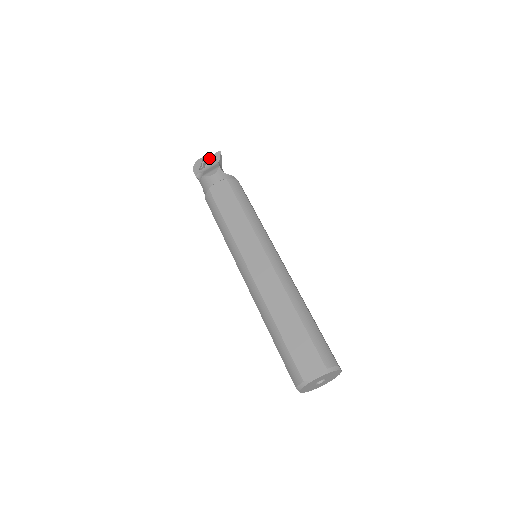
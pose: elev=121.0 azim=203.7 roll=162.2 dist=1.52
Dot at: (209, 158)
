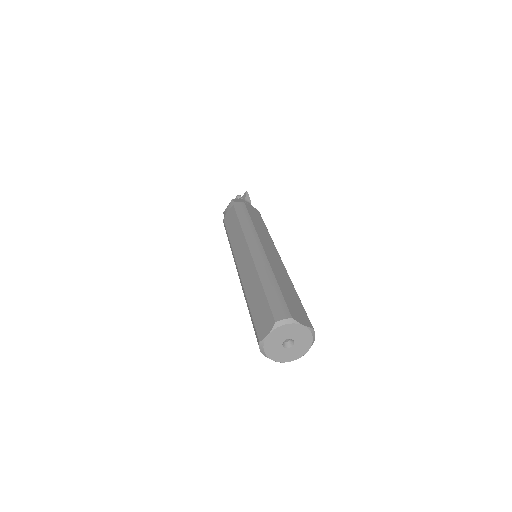
Dot at: occluded
